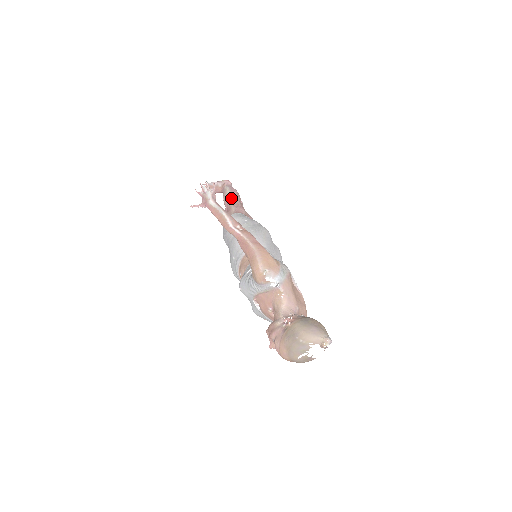
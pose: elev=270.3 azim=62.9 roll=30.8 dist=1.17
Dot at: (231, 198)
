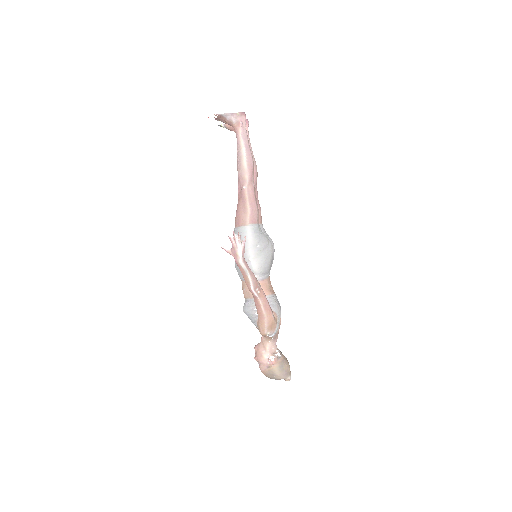
Dot at: (247, 183)
